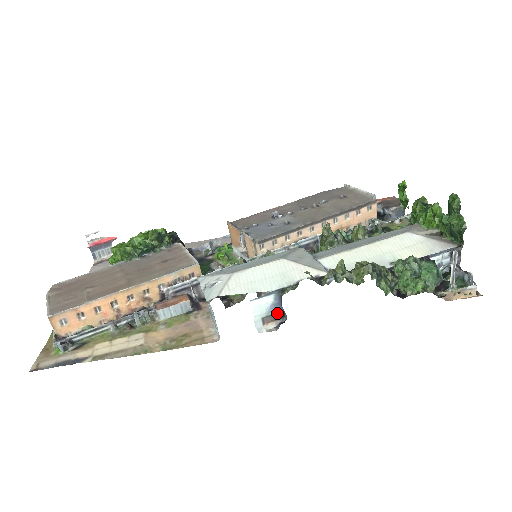
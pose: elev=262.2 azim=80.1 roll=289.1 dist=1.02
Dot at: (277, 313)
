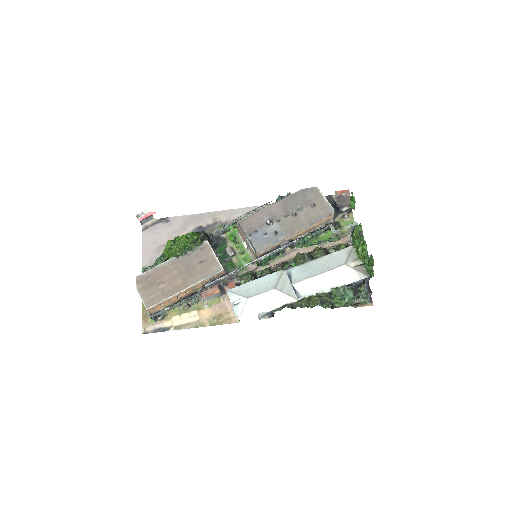
Dot at: (270, 313)
